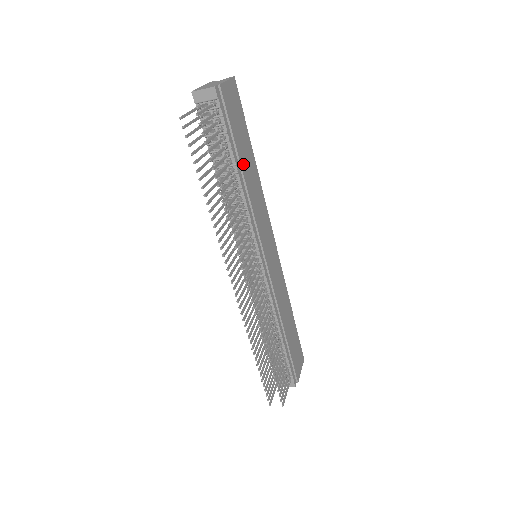
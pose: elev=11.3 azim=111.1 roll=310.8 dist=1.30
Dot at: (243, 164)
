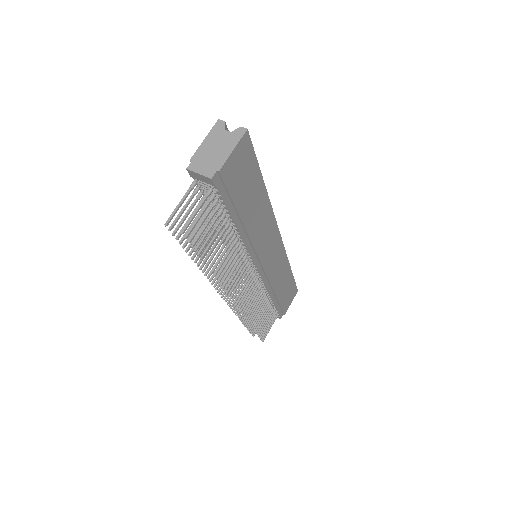
Dot at: (245, 215)
